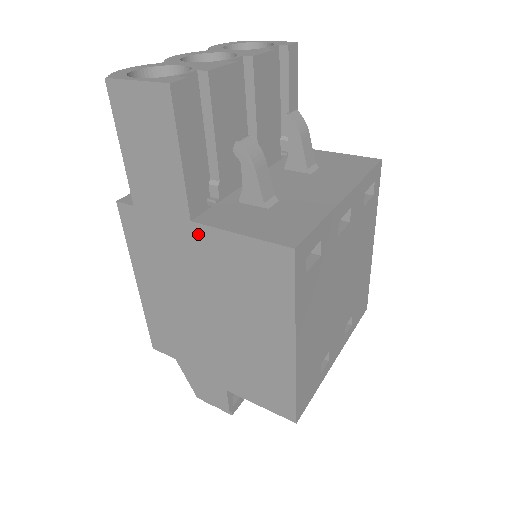
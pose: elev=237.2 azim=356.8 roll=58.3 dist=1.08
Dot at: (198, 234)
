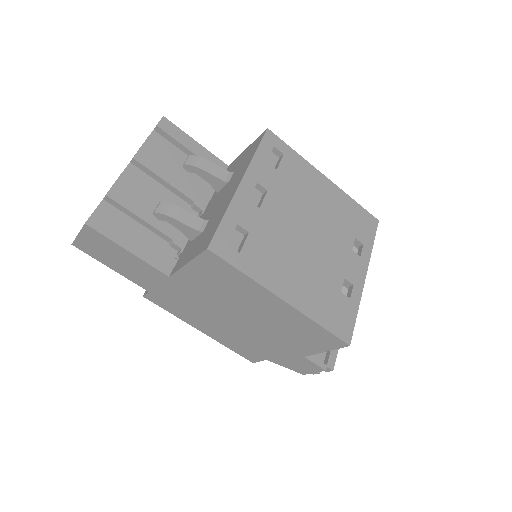
Dot at: (179, 280)
